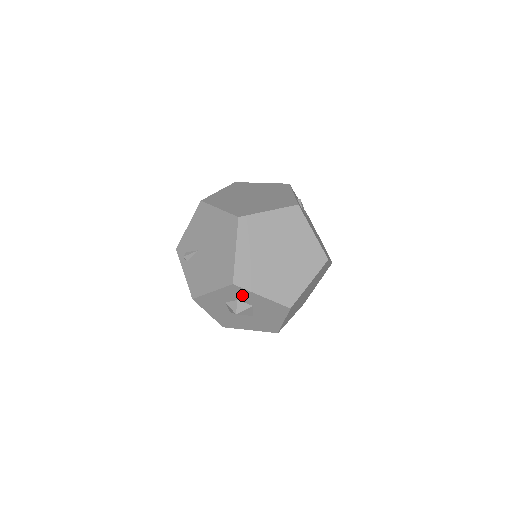
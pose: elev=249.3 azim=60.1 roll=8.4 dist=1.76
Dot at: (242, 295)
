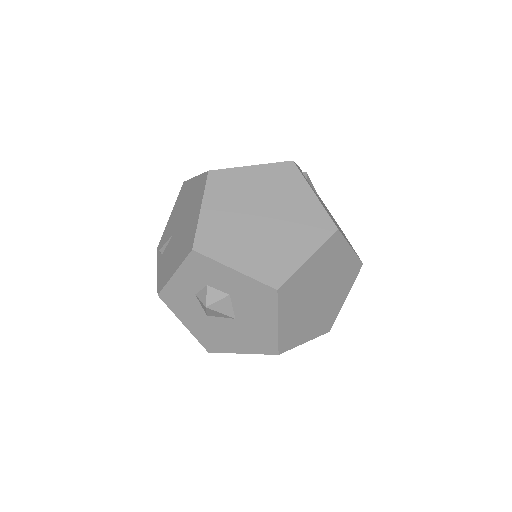
Dot at: (210, 273)
